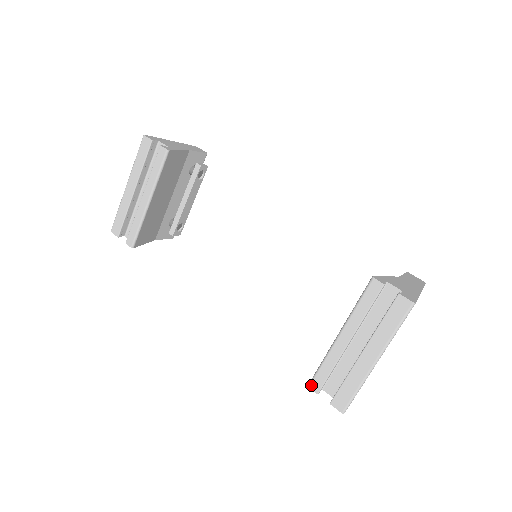
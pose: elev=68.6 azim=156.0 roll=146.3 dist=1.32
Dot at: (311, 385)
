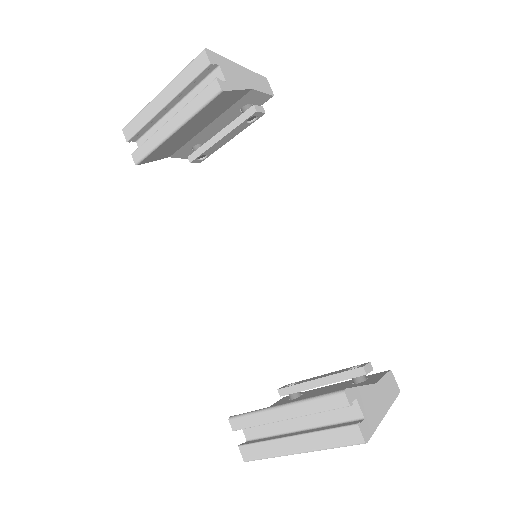
Dot at: (232, 420)
